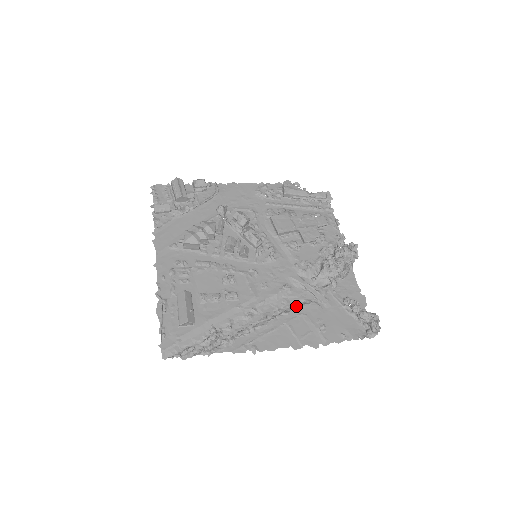
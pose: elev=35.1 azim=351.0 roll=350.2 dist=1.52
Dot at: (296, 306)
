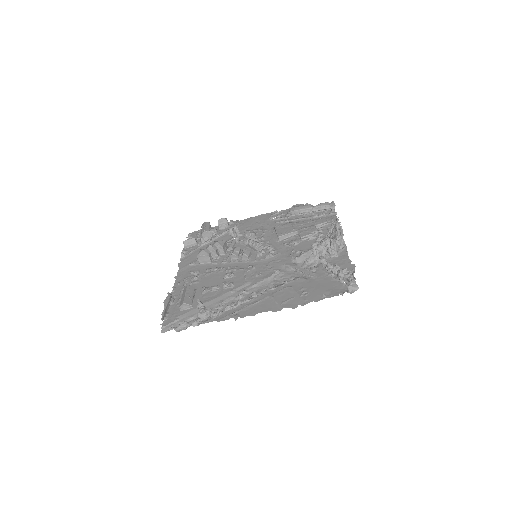
Dot at: (283, 283)
